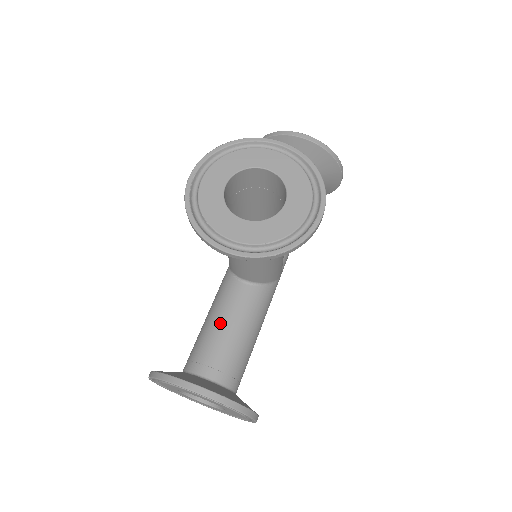
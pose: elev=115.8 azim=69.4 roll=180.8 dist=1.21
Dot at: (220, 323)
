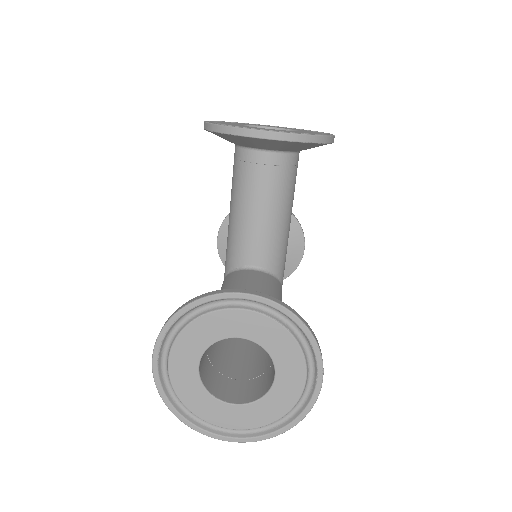
Dot at: occluded
